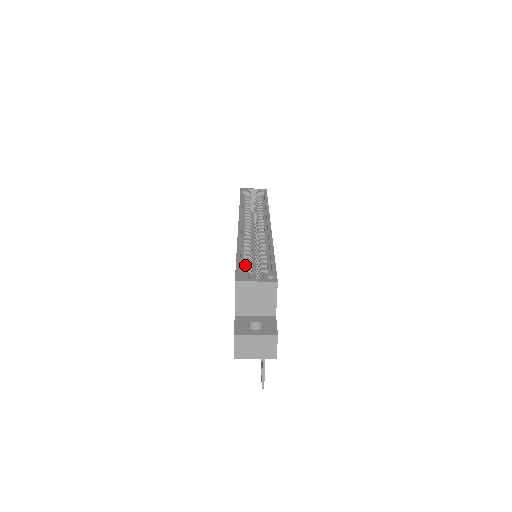
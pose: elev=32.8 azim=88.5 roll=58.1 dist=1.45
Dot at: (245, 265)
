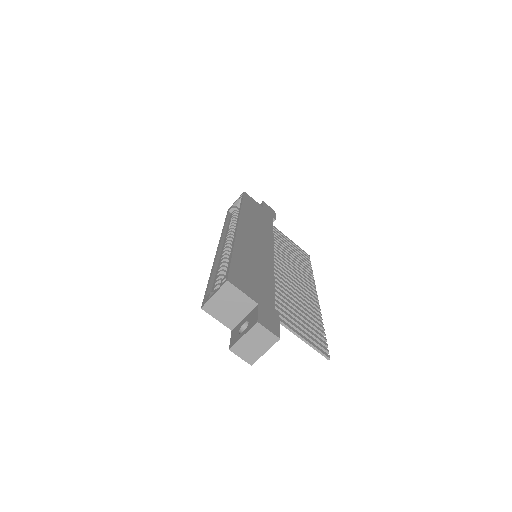
Dot at: (216, 283)
